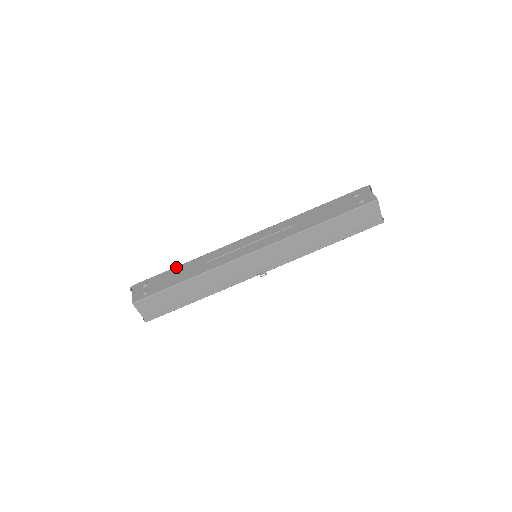
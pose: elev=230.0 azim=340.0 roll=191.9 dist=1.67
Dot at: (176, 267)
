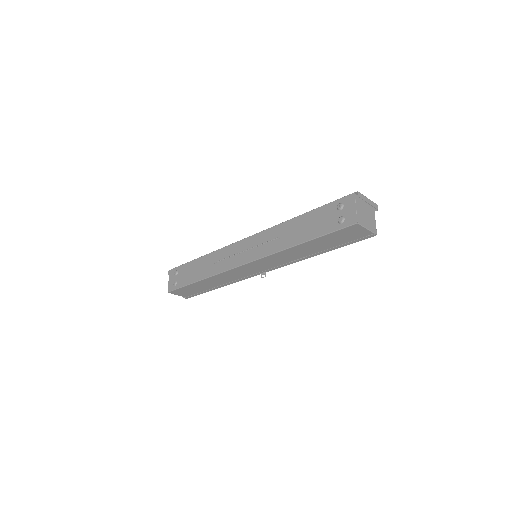
Dot at: (195, 260)
